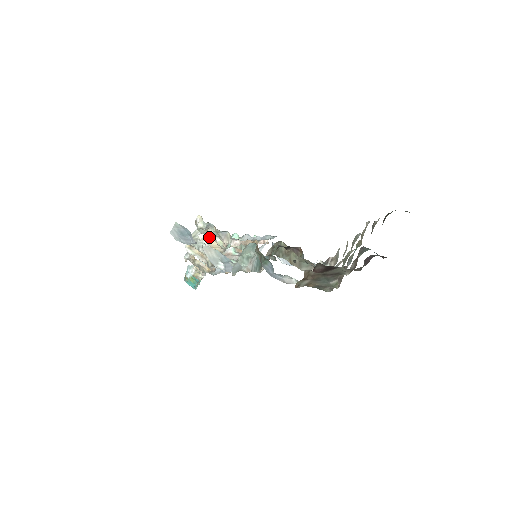
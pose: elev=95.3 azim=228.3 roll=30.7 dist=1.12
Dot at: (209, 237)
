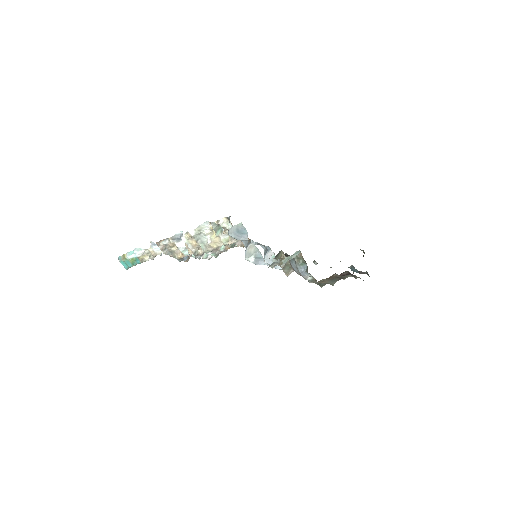
Dot at: (217, 234)
